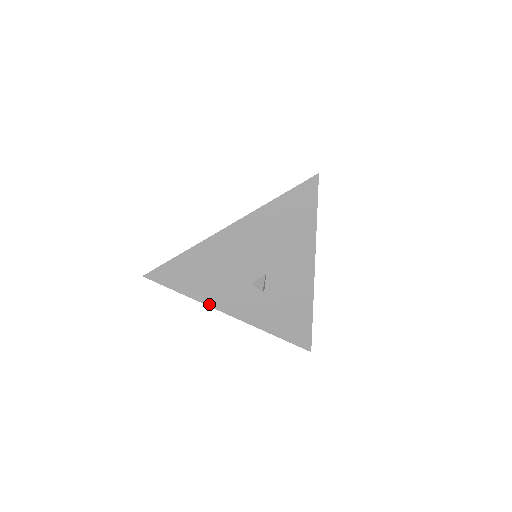
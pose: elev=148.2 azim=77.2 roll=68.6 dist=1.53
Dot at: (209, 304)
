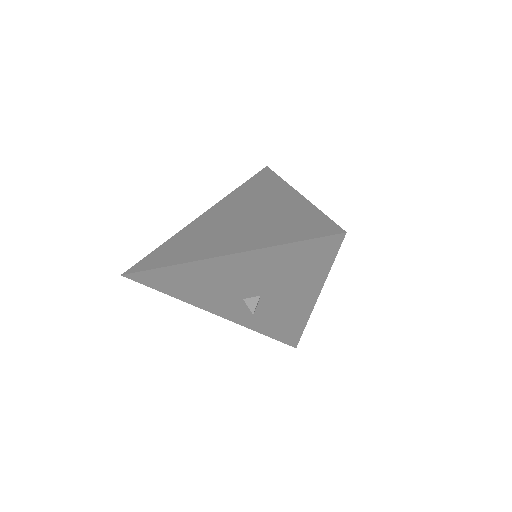
Dot at: (194, 304)
